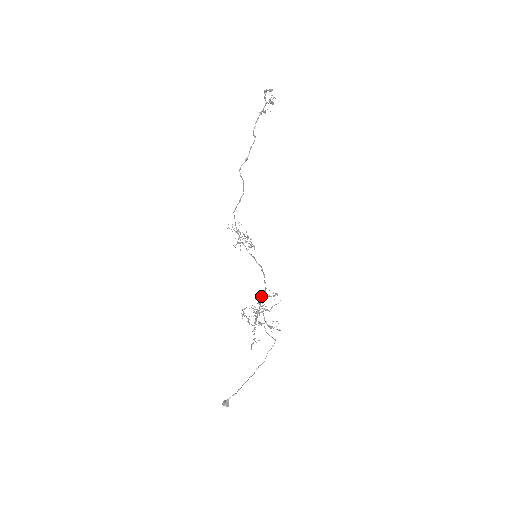
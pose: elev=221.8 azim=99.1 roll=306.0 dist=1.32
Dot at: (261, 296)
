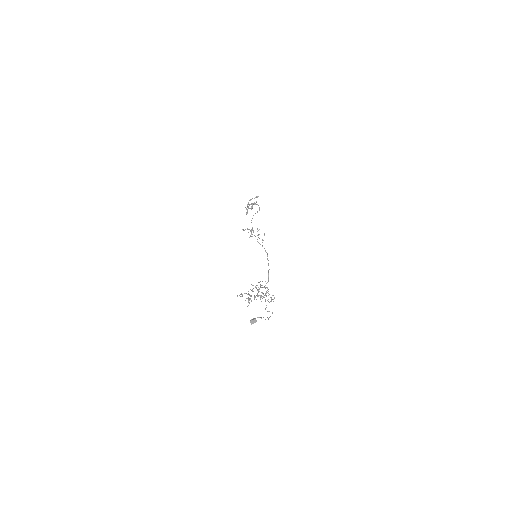
Dot at: occluded
